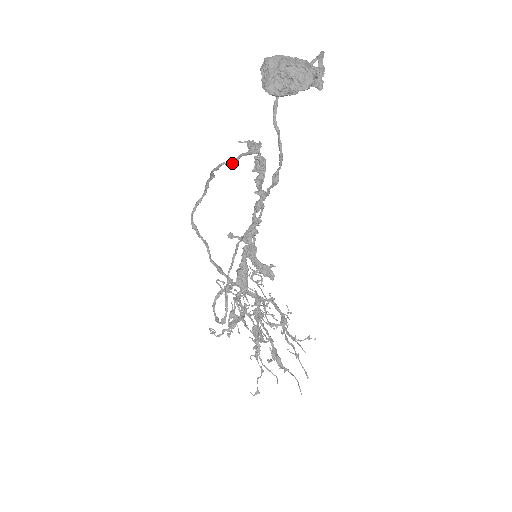
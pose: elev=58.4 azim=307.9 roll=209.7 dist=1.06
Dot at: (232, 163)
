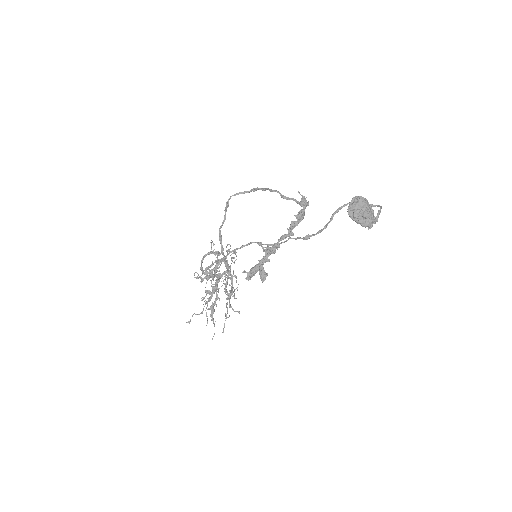
Dot at: (284, 198)
